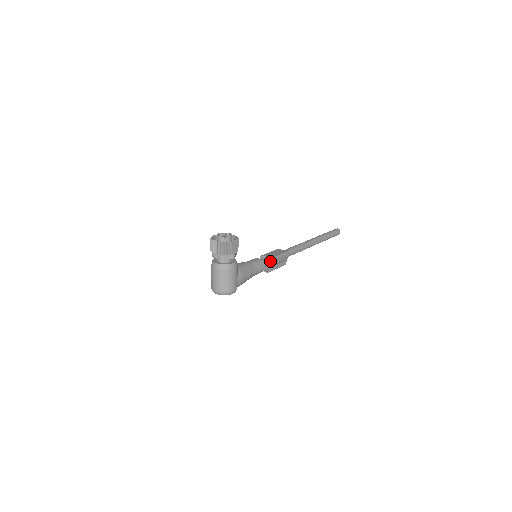
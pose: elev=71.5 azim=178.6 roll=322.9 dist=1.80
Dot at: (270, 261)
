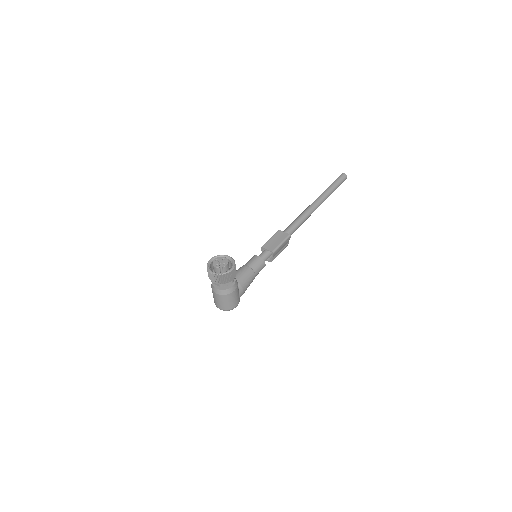
Dot at: (271, 253)
